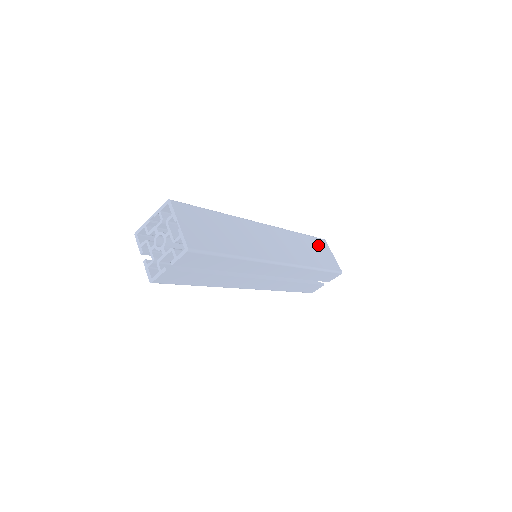
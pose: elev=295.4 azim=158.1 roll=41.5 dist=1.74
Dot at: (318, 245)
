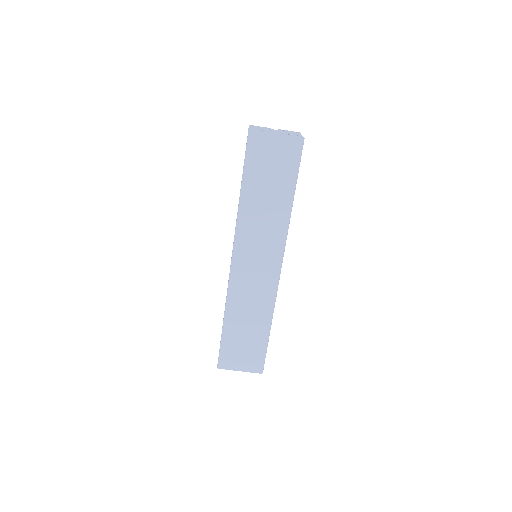
Dot at: (259, 164)
